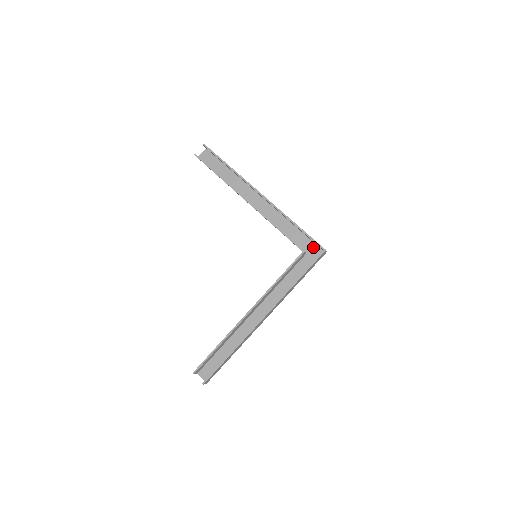
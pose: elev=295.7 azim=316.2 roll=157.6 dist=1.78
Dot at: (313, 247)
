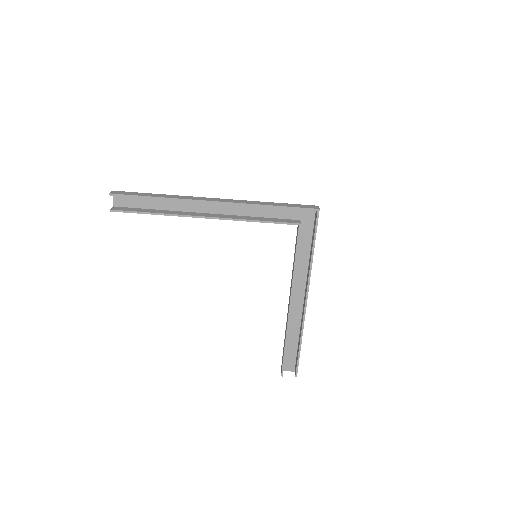
Dot at: (302, 211)
